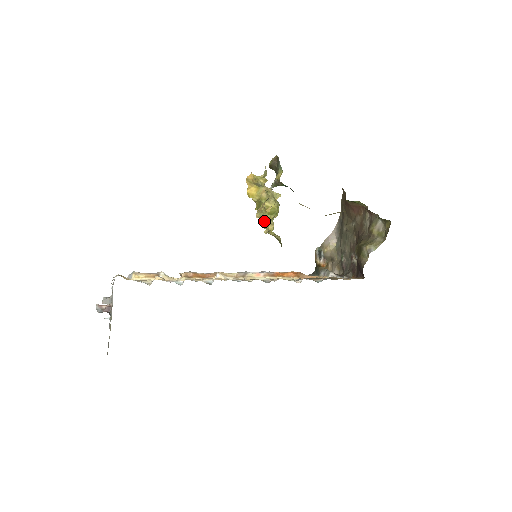
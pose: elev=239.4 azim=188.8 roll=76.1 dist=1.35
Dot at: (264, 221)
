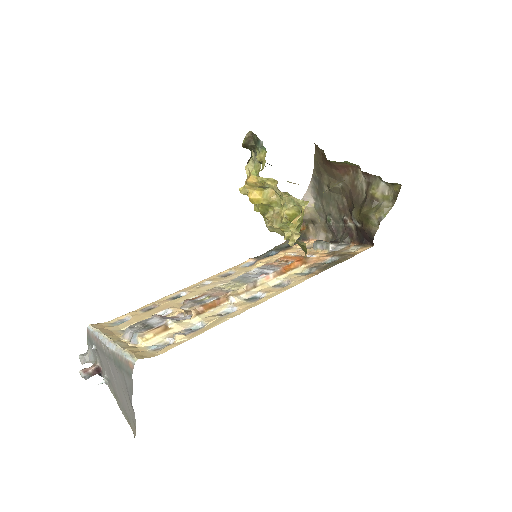
Dot at: occluded
